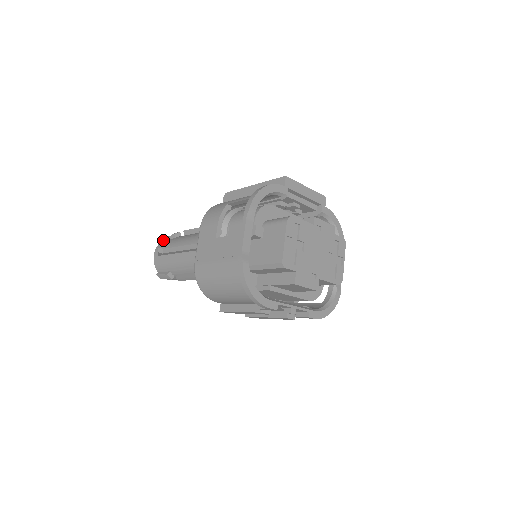
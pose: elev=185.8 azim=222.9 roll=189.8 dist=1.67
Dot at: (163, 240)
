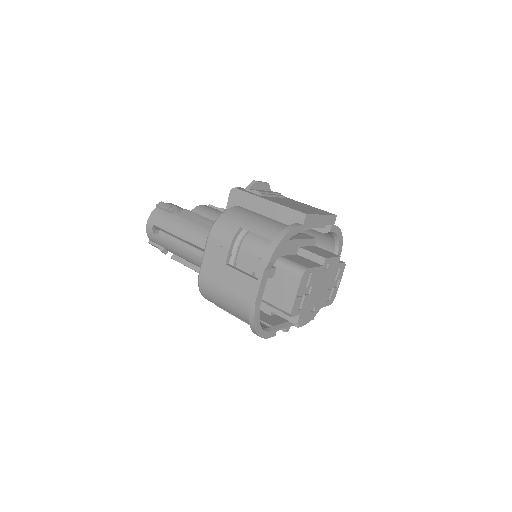
Dot at: (156, 207)
